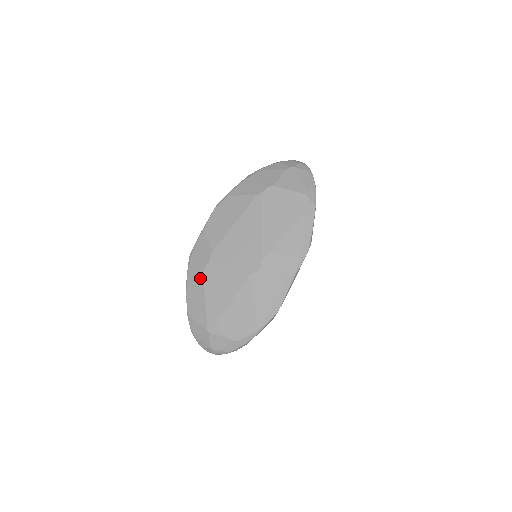
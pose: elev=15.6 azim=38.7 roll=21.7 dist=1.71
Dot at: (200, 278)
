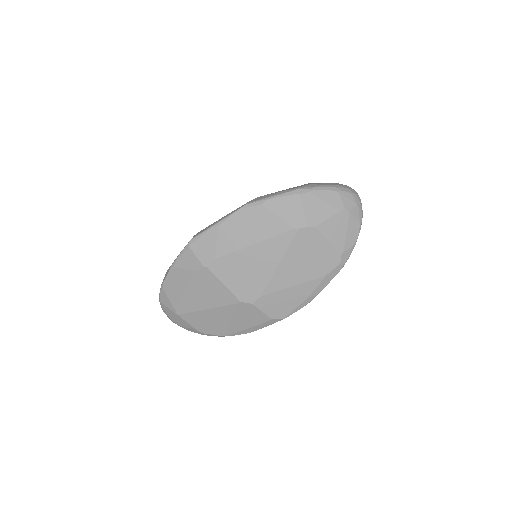
Dot at: (191, 272)
